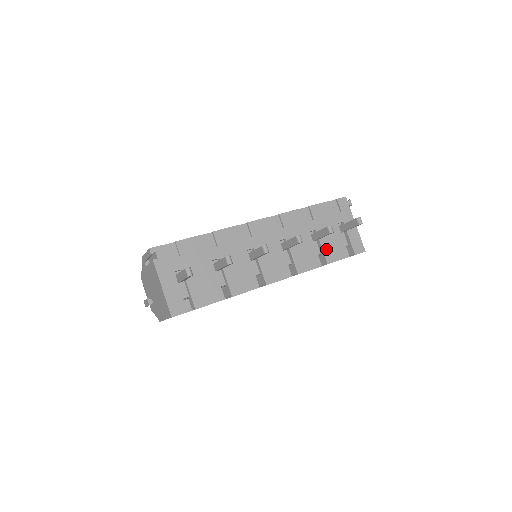
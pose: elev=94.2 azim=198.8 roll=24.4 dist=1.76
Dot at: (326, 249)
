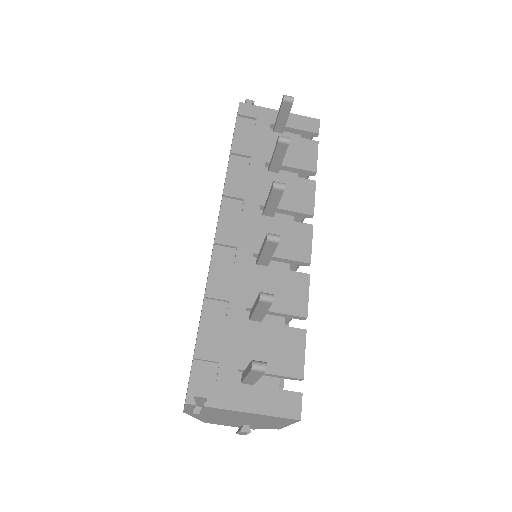
Dot at: (296, 163)
